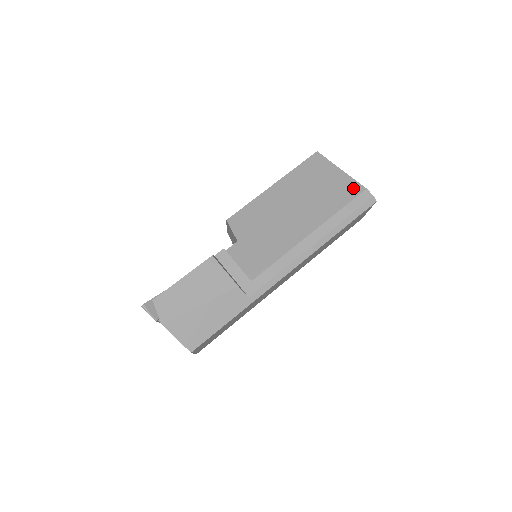
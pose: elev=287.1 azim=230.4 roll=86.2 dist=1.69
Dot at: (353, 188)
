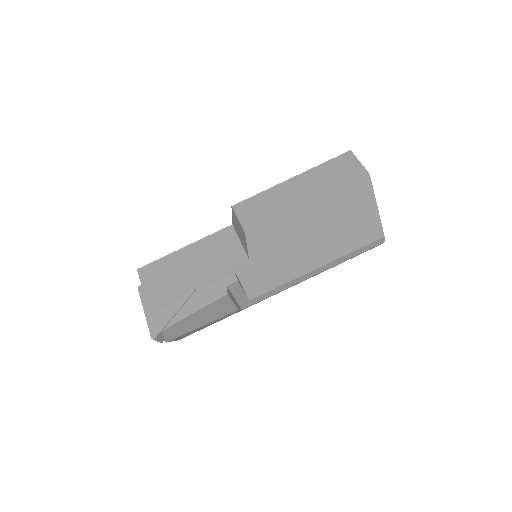
Dot at: (375, 233)
